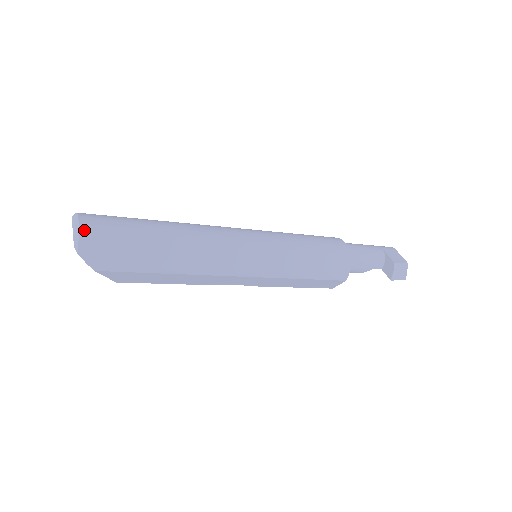
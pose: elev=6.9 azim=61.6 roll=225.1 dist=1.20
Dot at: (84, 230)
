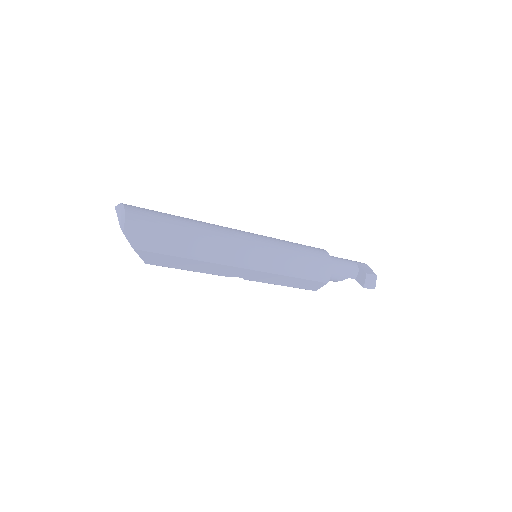
Dot at: (129, 215)
